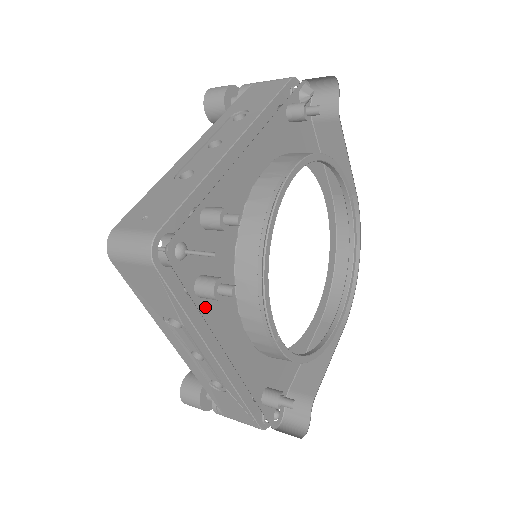
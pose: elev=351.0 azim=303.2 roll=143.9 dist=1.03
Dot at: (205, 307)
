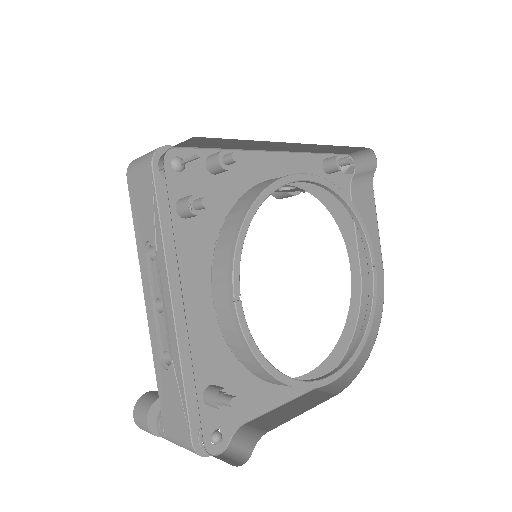
Dot at: (180, 228)
